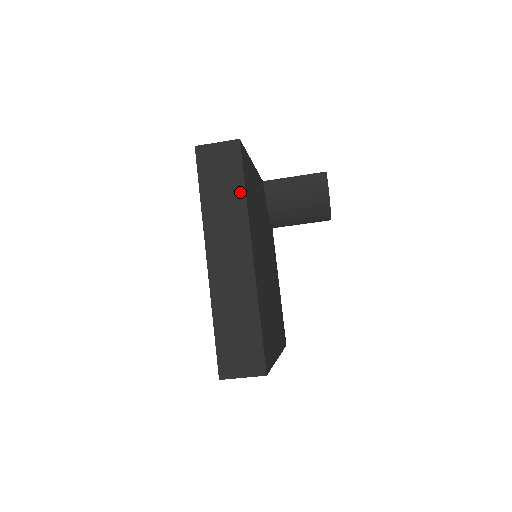
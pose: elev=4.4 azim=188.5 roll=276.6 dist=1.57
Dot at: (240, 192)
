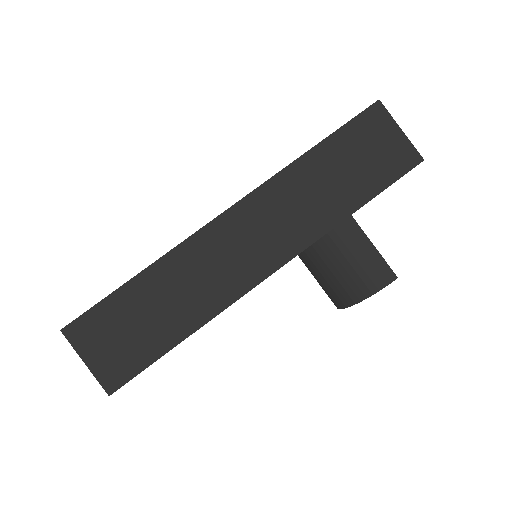
Dot at: (351, 203)
